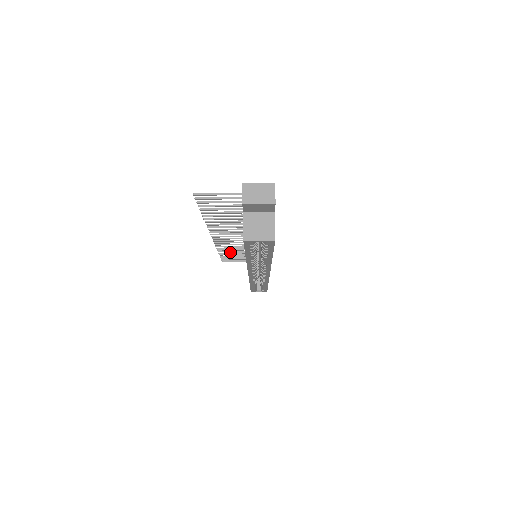
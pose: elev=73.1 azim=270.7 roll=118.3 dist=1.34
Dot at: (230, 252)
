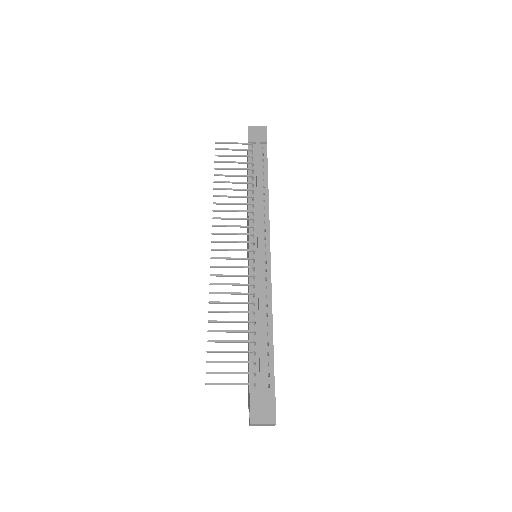
Dot at: (227, 182)
